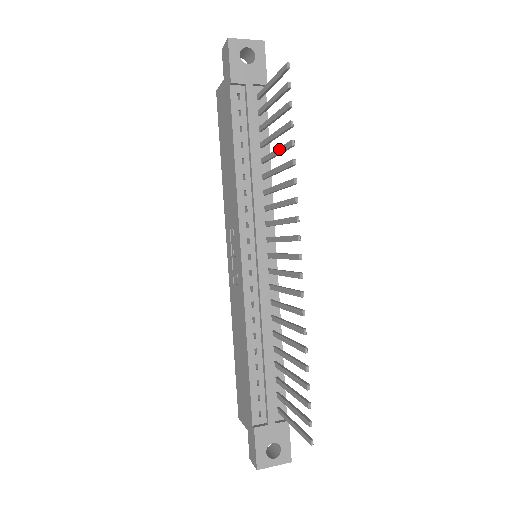
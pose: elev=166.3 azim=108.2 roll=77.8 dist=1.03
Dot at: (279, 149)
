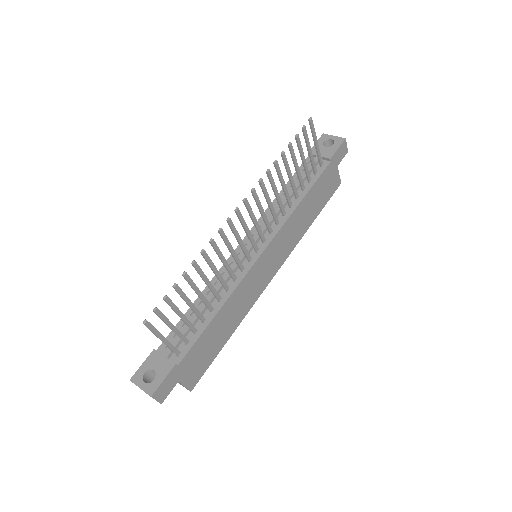
Dot at: (288, 169)
